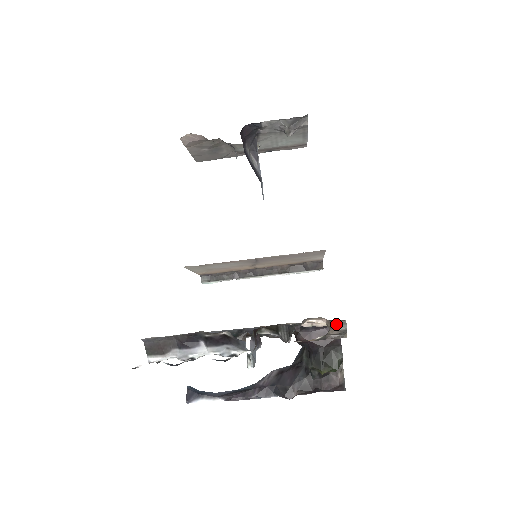
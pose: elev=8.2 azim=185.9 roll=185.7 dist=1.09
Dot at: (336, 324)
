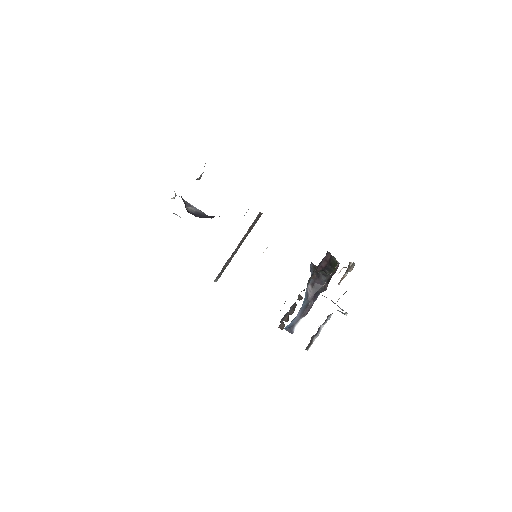
Dot at: (351, 267)
